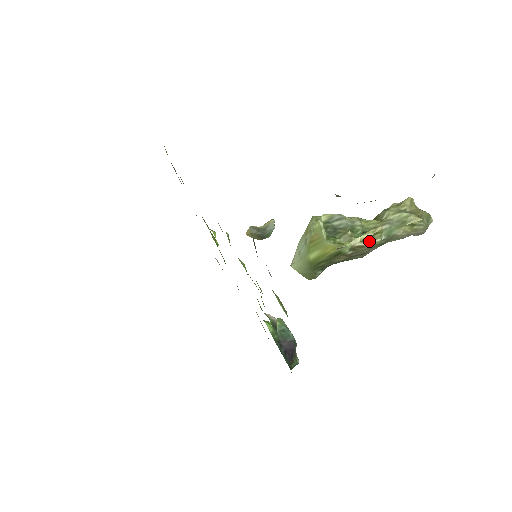
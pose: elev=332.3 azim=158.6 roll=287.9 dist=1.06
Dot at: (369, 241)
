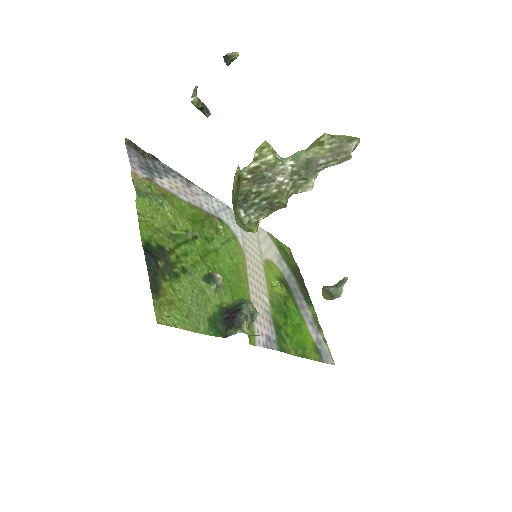
Dot at: (261, 159)
